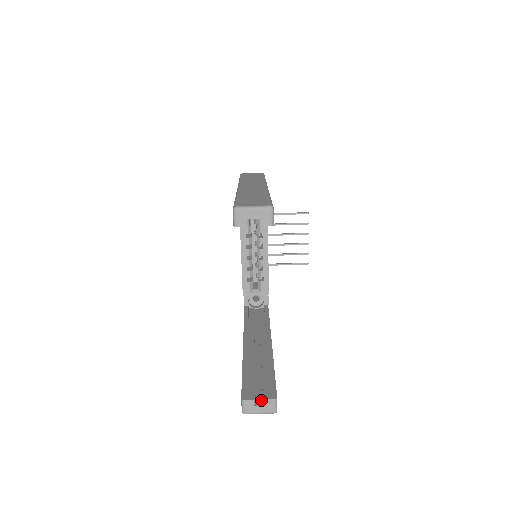
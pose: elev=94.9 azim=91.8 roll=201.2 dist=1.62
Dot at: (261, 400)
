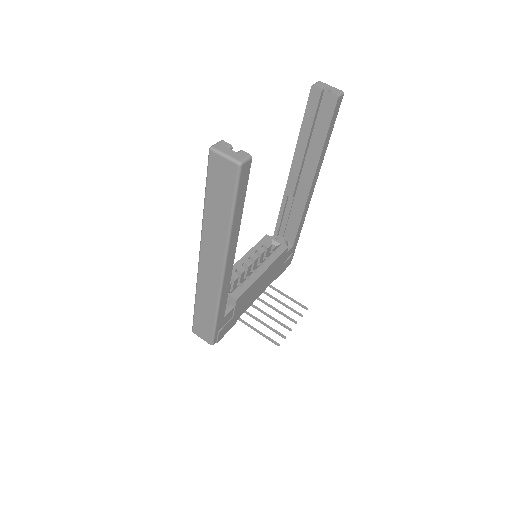
Dot at: occluded
